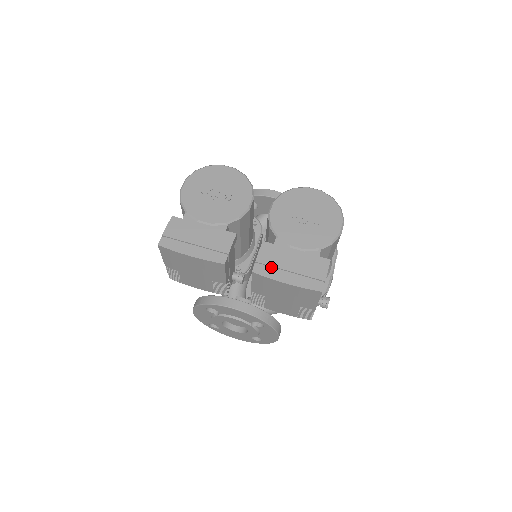
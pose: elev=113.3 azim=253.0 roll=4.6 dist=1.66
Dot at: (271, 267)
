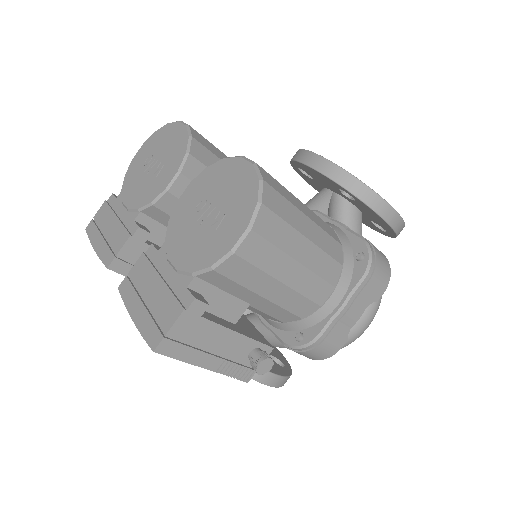
Dot at: (137, 287)
